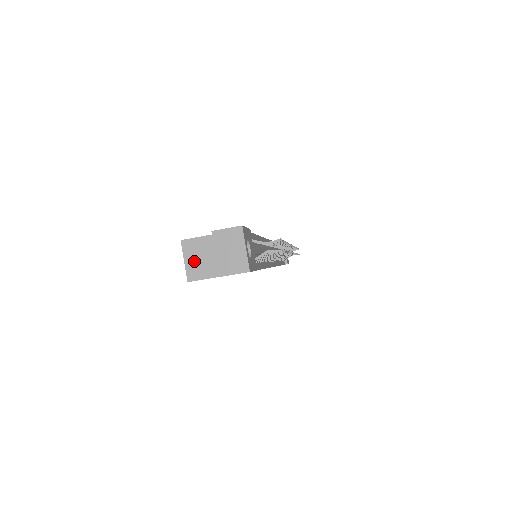
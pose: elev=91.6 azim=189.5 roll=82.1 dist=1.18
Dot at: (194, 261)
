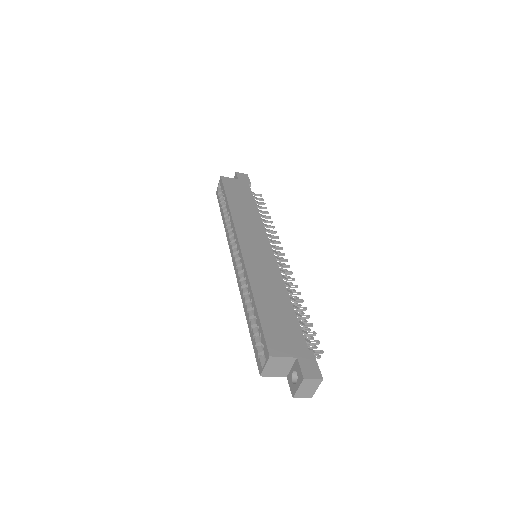
Dot at: (271, 368)
